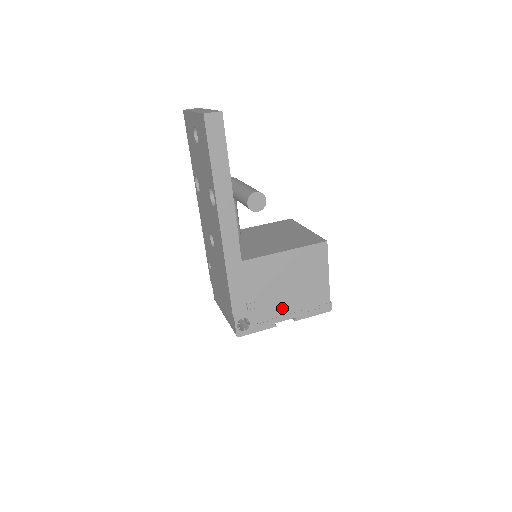
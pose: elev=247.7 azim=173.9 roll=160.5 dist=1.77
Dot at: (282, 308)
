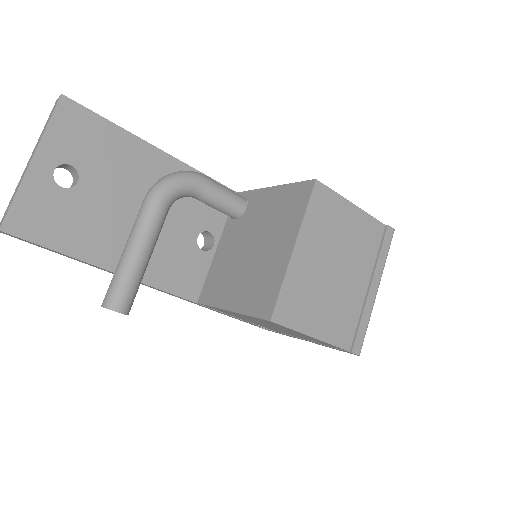
Dot at: occluded
